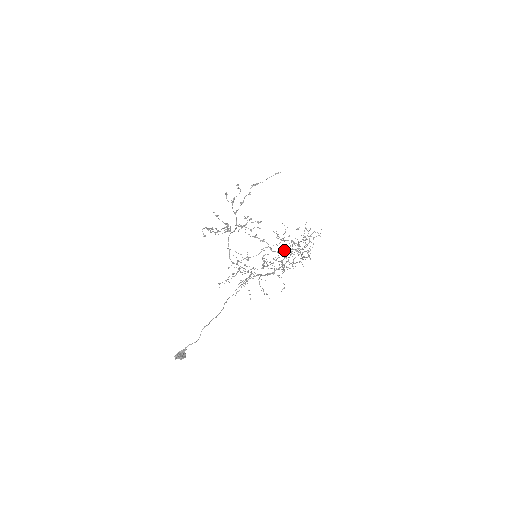
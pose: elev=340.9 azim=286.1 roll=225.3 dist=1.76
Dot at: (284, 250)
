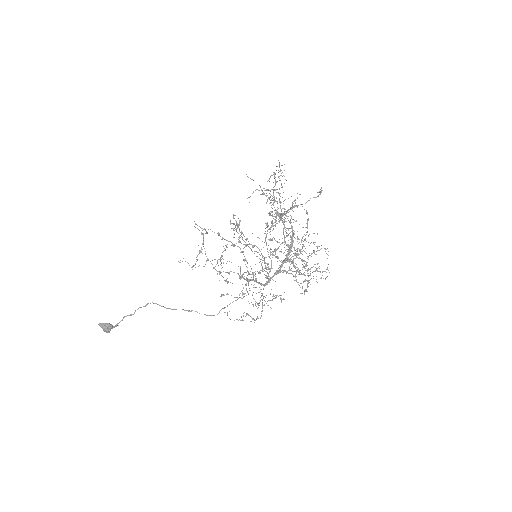
Dot at: (316, 269)
